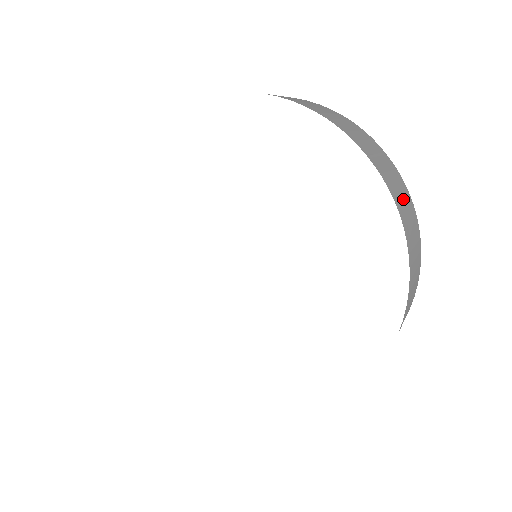
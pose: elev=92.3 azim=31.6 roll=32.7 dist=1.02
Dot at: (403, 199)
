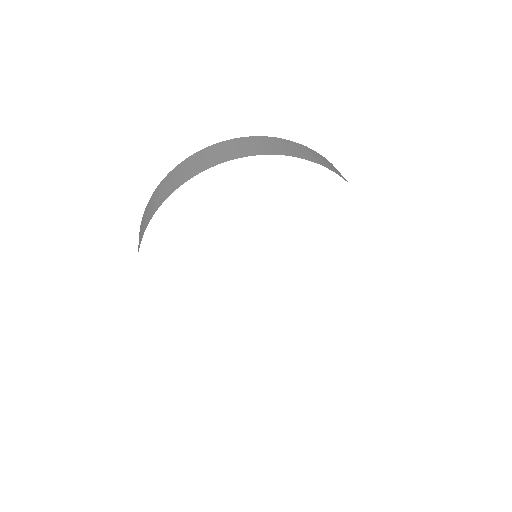
Dot at: occluded
